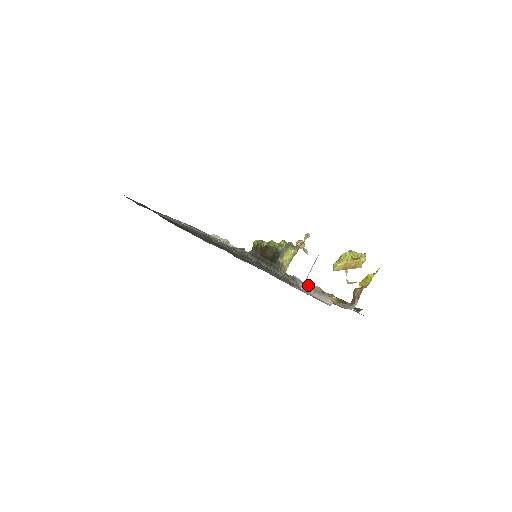
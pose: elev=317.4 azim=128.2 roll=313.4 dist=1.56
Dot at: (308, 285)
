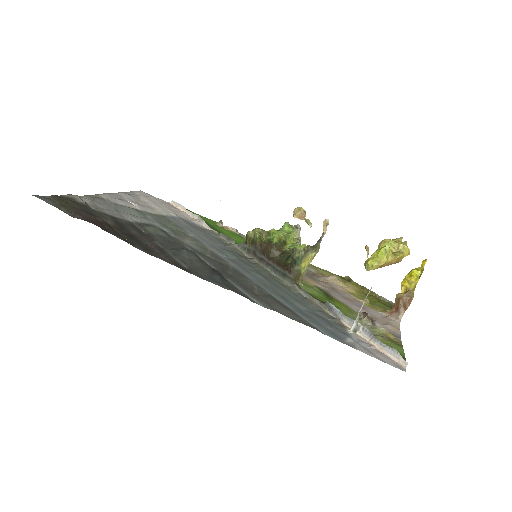
Dot at: (358, 325)
